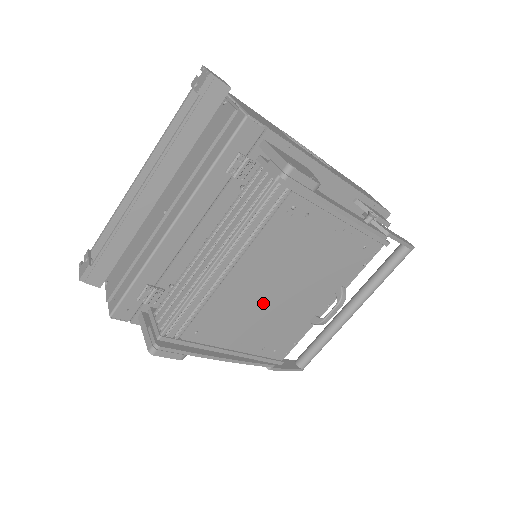
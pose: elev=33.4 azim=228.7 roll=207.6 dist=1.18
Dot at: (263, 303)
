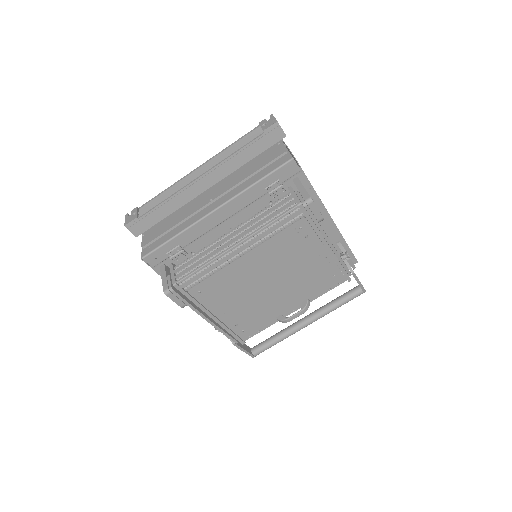
Dot at: (252, 289)
